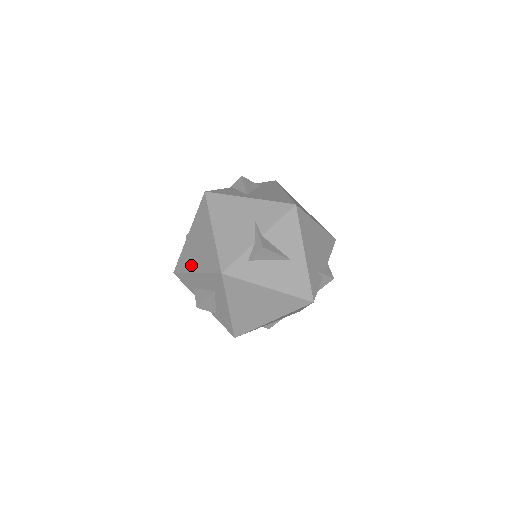
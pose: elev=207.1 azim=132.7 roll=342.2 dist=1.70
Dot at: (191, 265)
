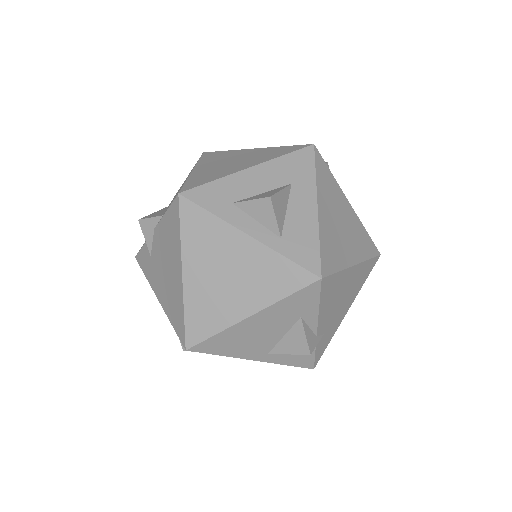
Dot at: (230, 170)
